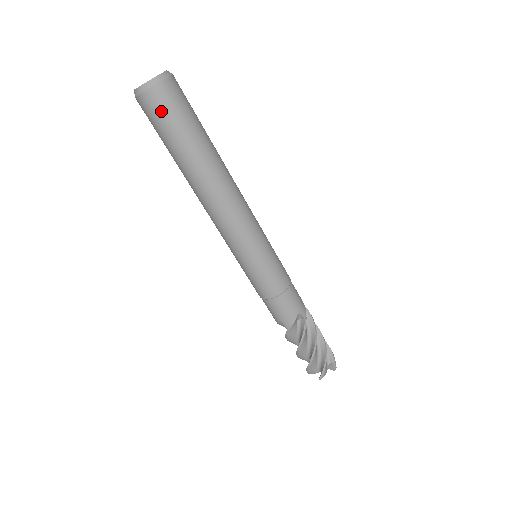
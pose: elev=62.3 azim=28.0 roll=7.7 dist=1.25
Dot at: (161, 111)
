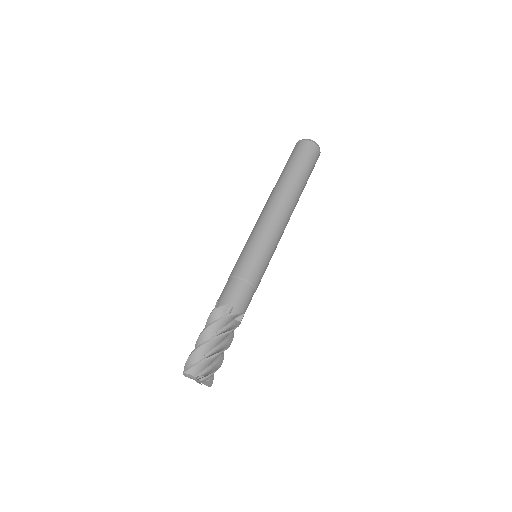
Dot at: (298, 150)
